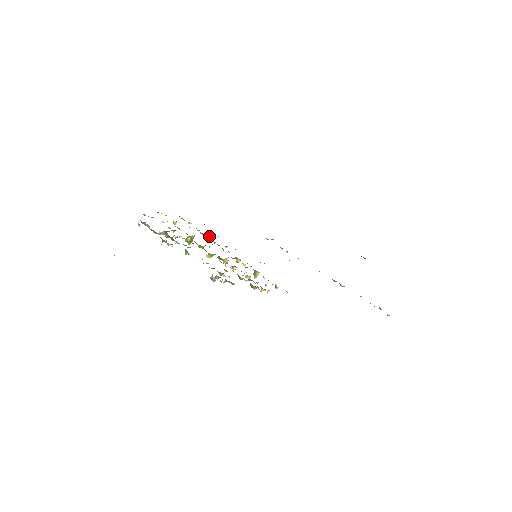
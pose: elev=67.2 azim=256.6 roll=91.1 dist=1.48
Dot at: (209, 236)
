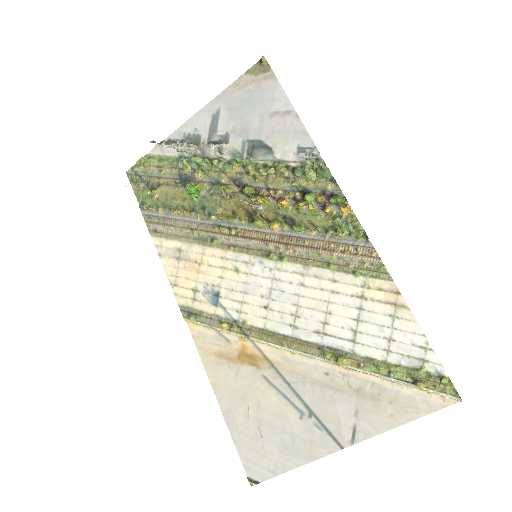
Dot at: (200, 216)
